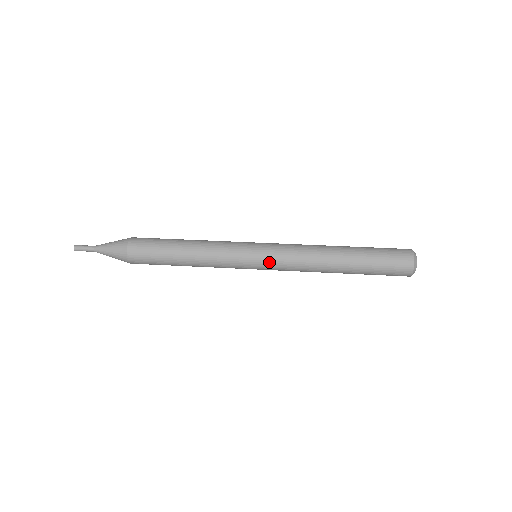
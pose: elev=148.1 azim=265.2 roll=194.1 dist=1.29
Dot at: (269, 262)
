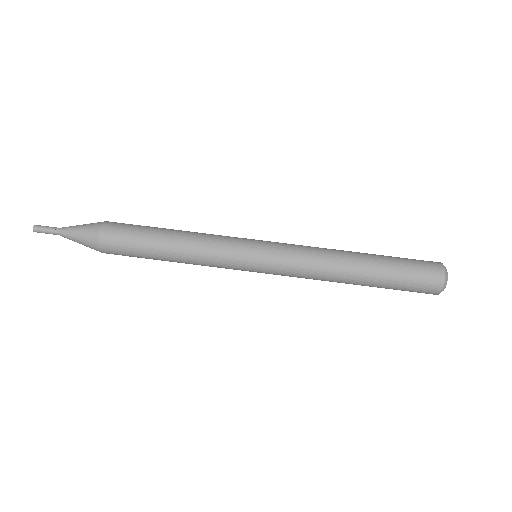
Dot at: (271, 273)
